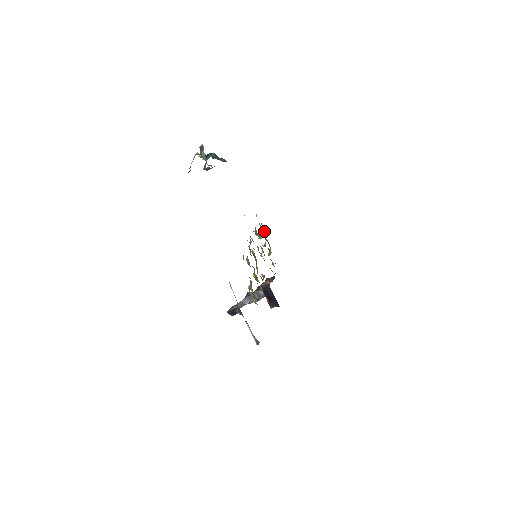
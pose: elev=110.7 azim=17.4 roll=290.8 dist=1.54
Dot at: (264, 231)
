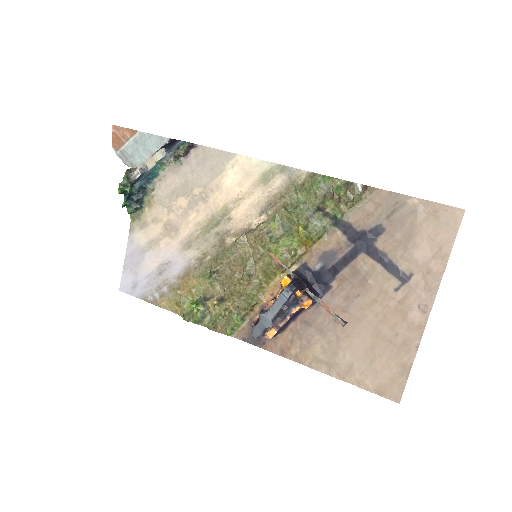
Dot at: (187, 313)
